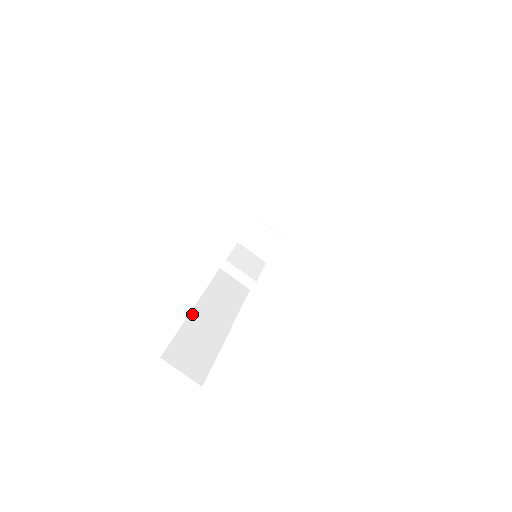
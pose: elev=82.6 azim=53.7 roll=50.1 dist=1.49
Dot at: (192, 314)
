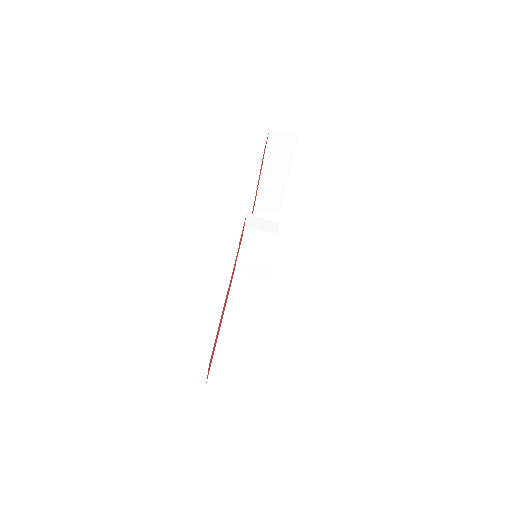
Dot at: (222, 331)
